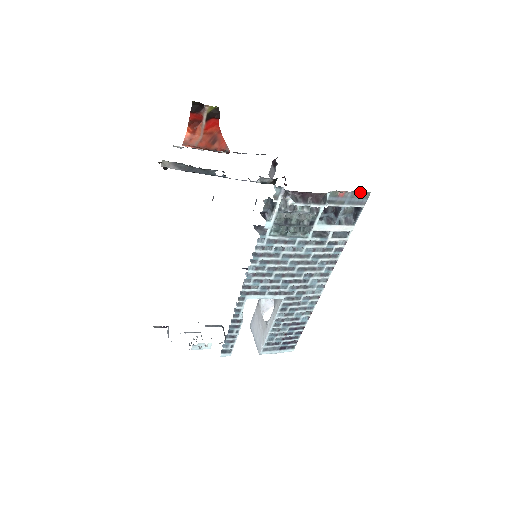
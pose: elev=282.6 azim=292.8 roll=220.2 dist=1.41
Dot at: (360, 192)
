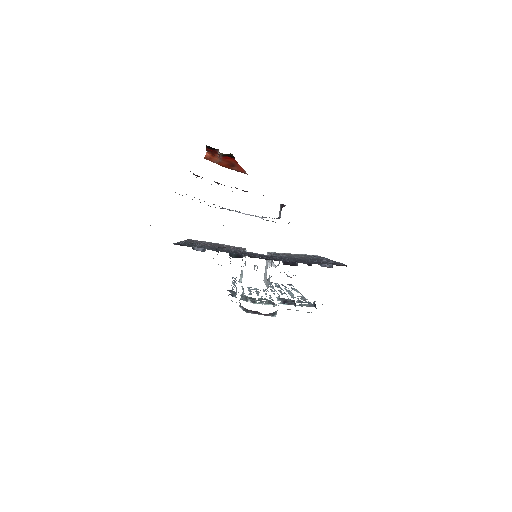
Dot at: (311, 312)
